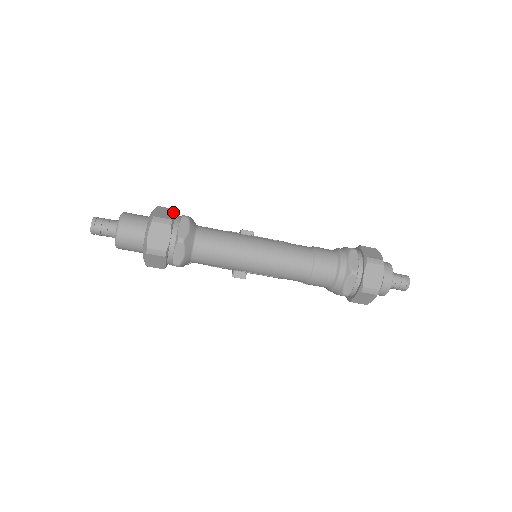
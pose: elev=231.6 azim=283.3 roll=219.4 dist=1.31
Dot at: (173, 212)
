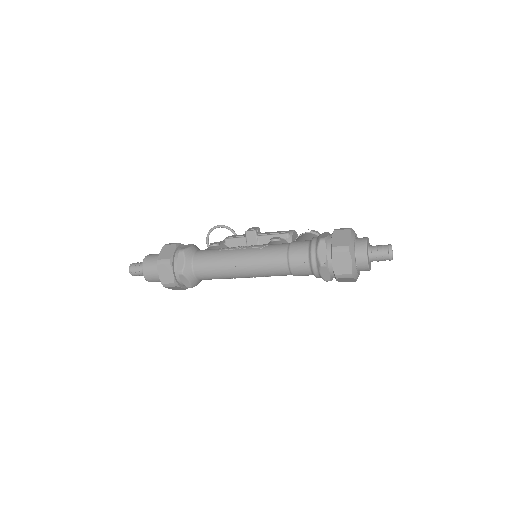
Dot at: (173, 249)
